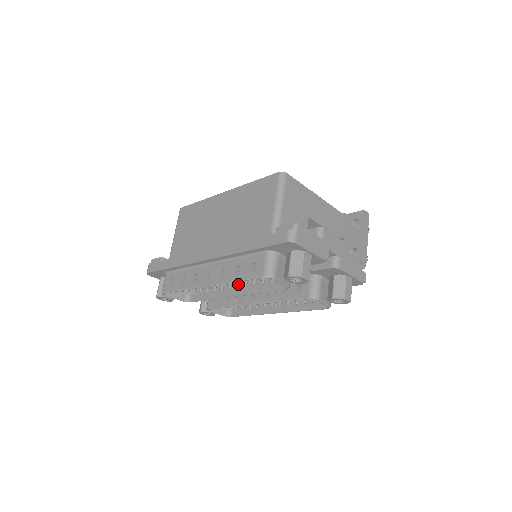
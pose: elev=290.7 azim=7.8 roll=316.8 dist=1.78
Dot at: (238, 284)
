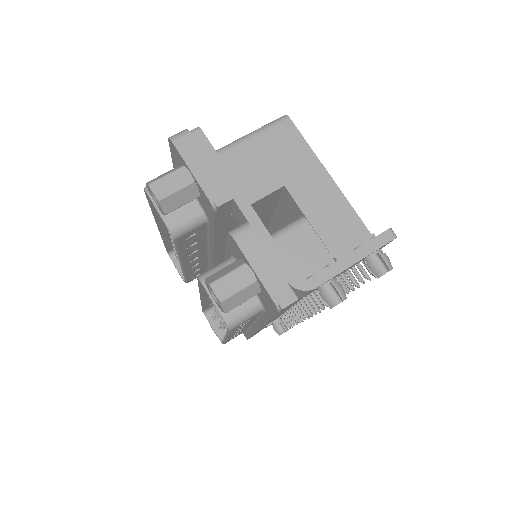
Dot at: occluded
